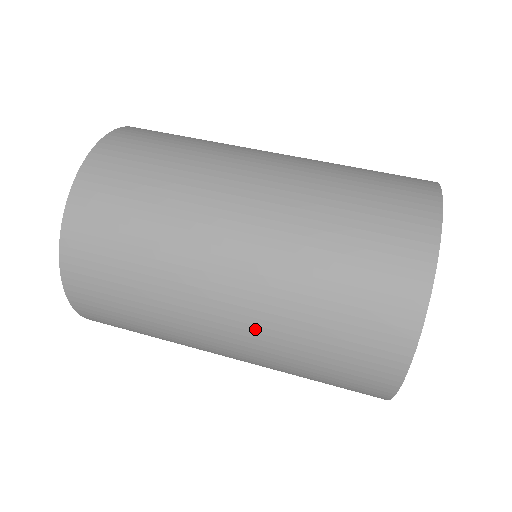
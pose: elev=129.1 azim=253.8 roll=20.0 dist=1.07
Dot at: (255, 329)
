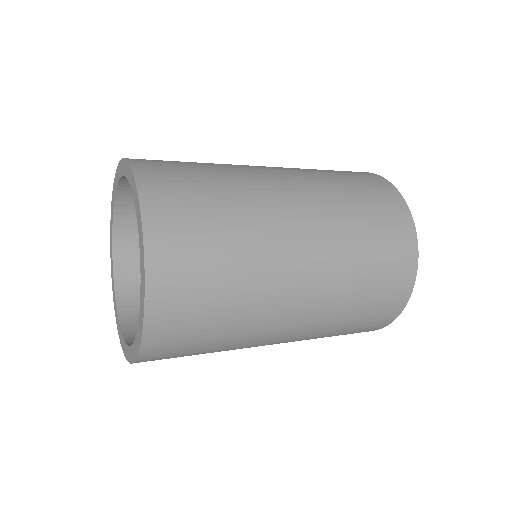
Dot at: (326, 254)
